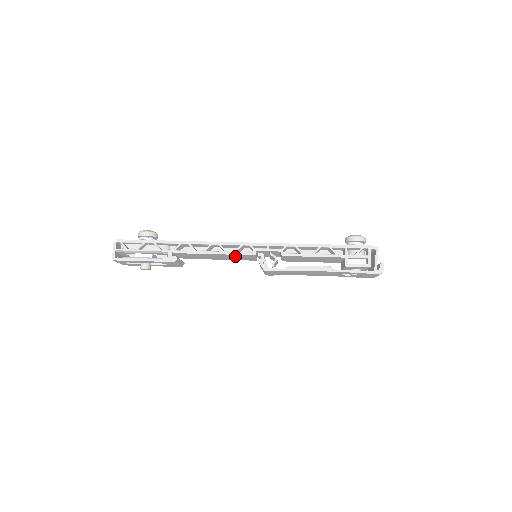
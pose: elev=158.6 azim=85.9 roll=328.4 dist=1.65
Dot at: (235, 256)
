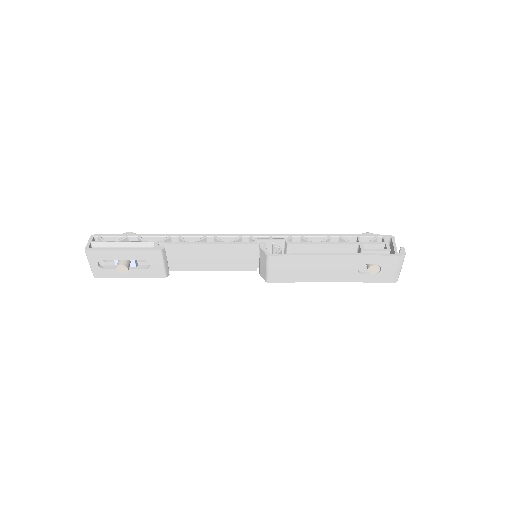
Dot at: (232, 252)
